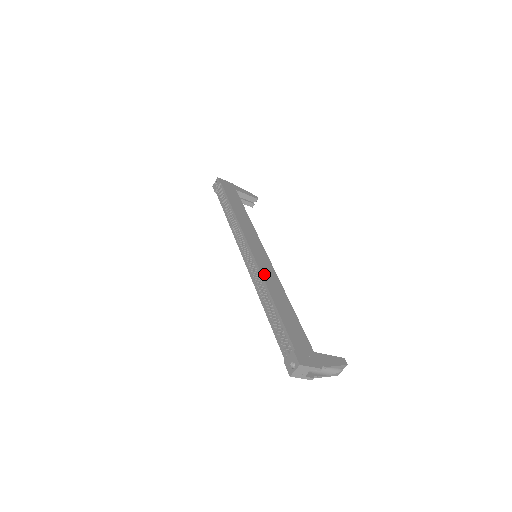
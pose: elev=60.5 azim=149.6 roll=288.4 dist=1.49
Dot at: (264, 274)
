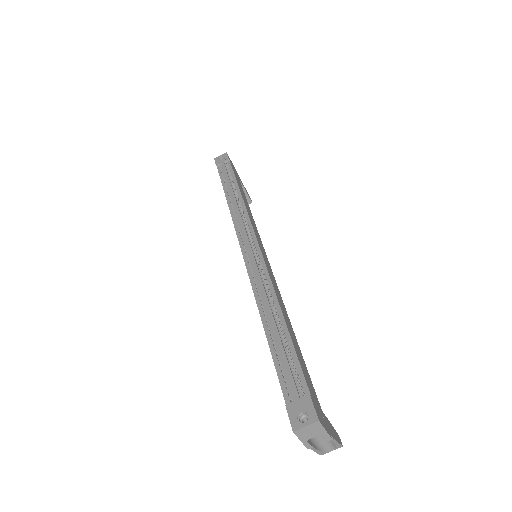
Dot at: (272, 280)
